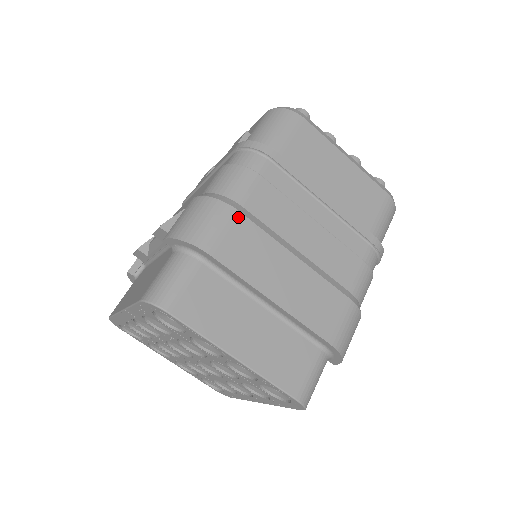
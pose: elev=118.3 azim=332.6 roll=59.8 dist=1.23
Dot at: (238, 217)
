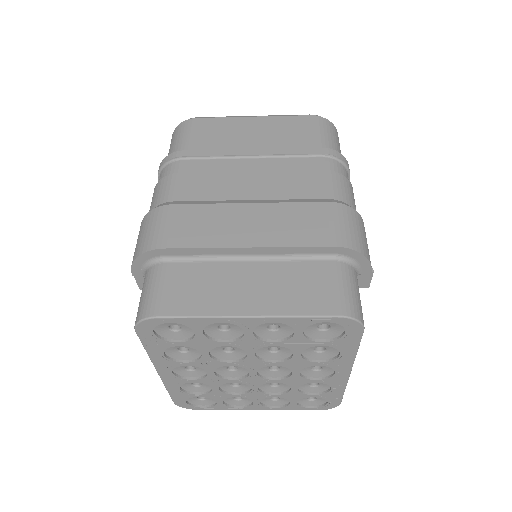
Dot at: (174, 209)
